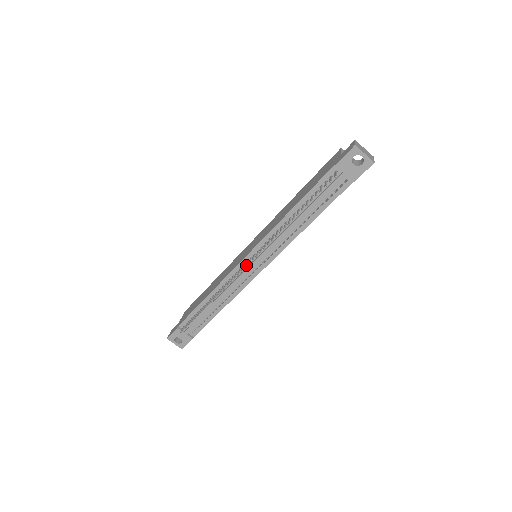
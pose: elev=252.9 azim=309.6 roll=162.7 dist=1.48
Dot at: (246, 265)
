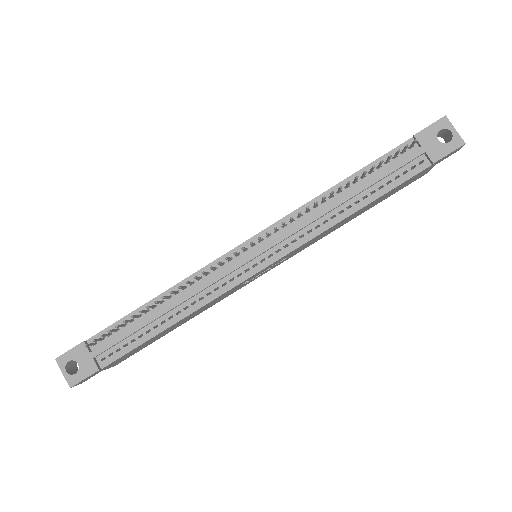
Dot at: occluded
